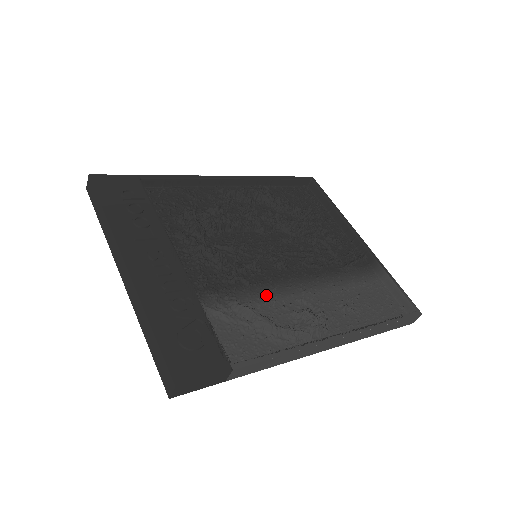
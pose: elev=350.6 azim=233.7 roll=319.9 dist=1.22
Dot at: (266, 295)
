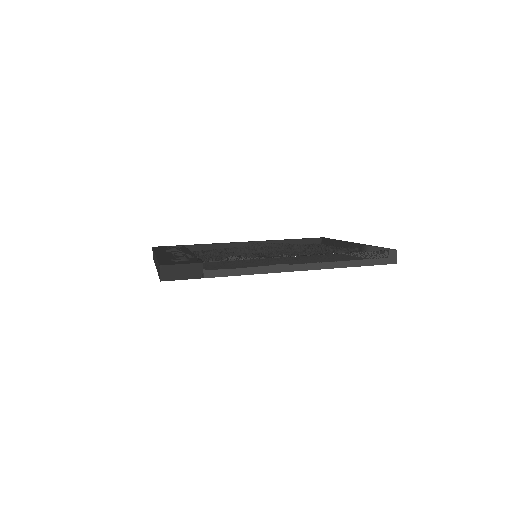
Dot at: occluded
